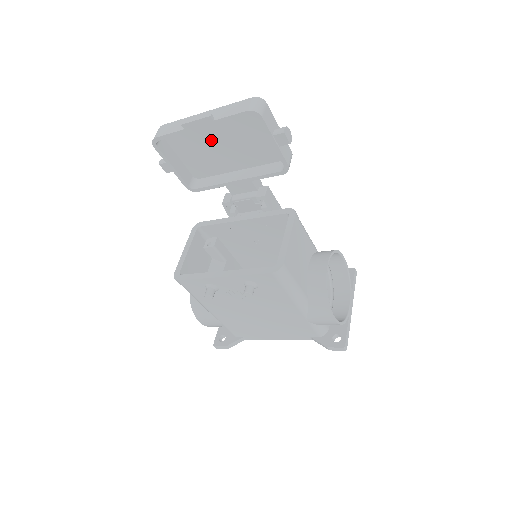
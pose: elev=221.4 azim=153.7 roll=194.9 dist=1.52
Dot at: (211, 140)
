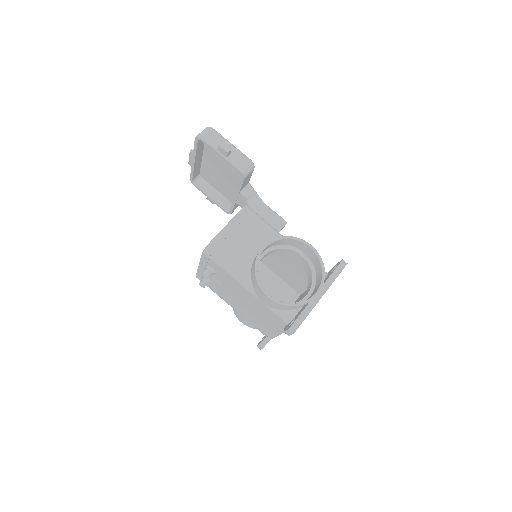
Dot at: (216, 170)
